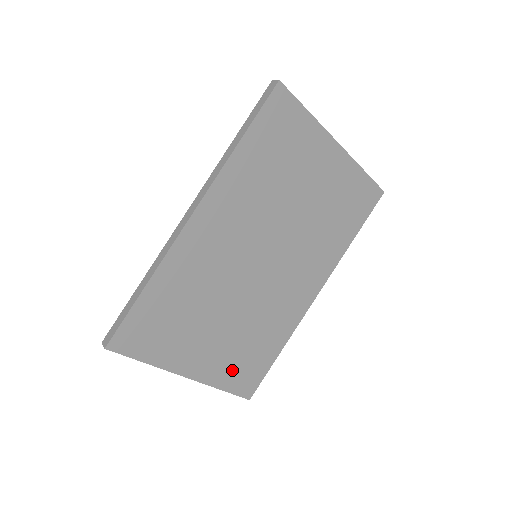
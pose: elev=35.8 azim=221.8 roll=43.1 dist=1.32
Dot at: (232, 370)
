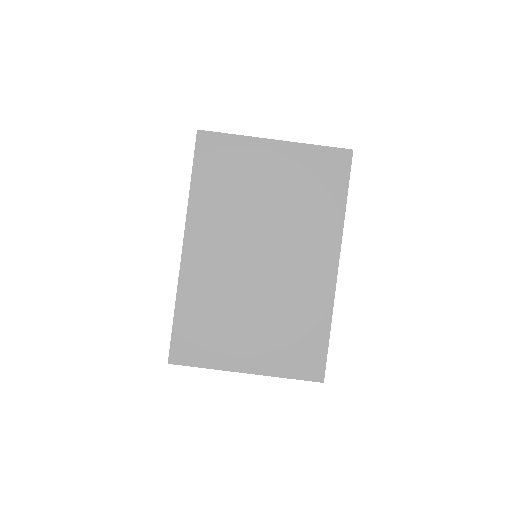
Dot at: (287, 358)
